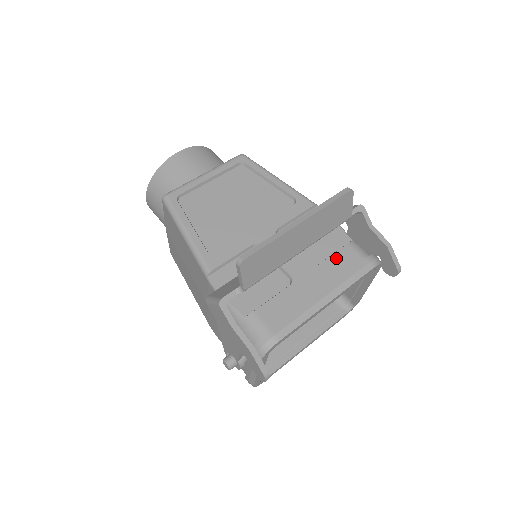
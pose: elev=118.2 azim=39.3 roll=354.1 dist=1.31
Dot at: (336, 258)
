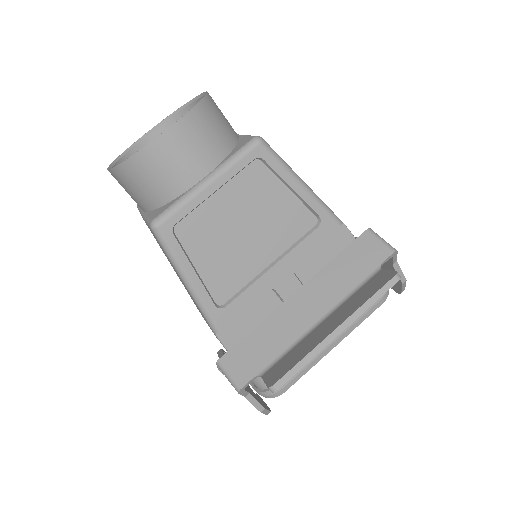
Dot at: occluded
